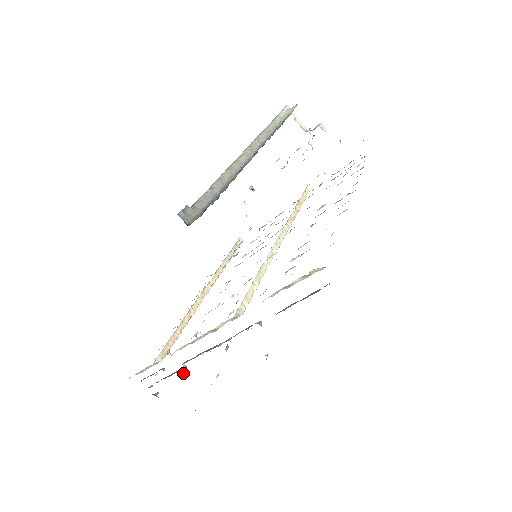
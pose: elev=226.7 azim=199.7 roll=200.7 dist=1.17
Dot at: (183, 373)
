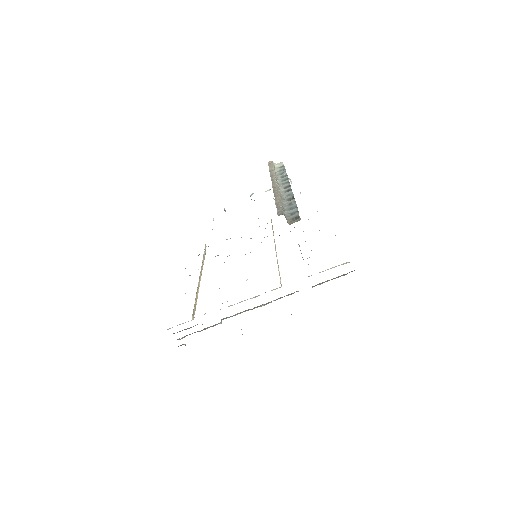
Dot at: occluded
